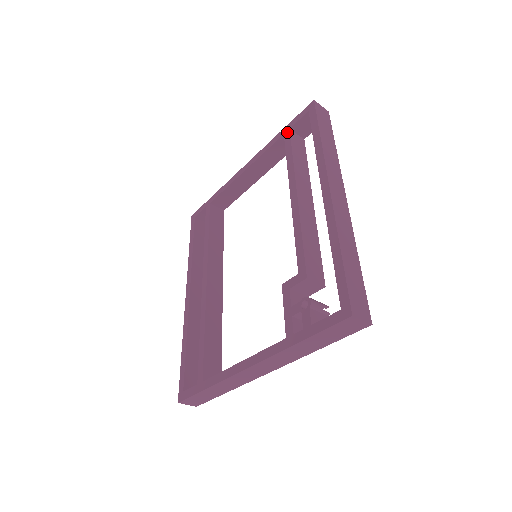
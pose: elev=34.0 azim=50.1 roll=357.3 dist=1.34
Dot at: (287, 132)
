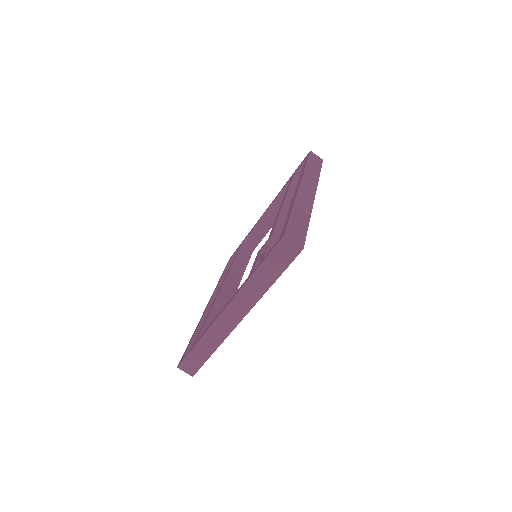
Dot at: (292, 176)
